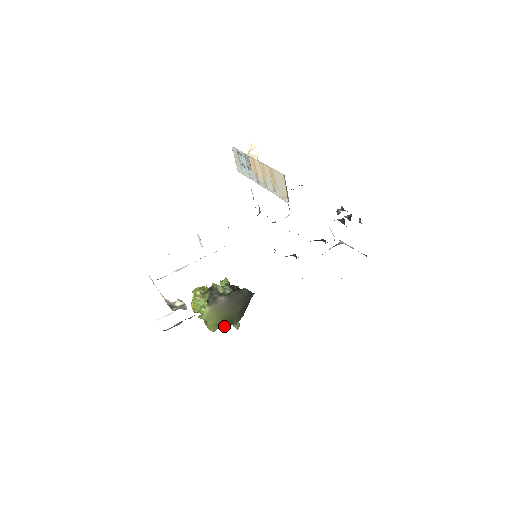
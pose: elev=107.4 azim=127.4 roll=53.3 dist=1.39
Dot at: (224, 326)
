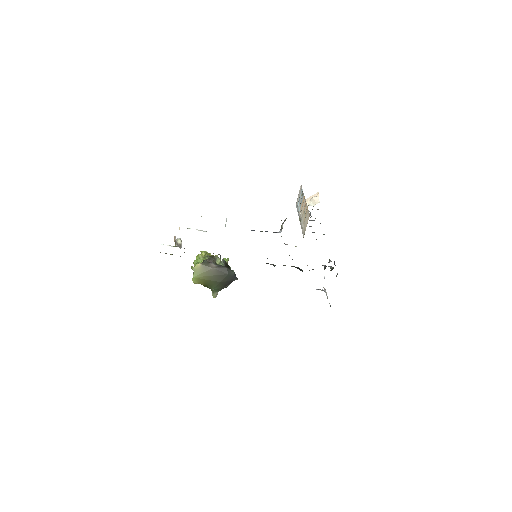
Dot at: (204, 285)
